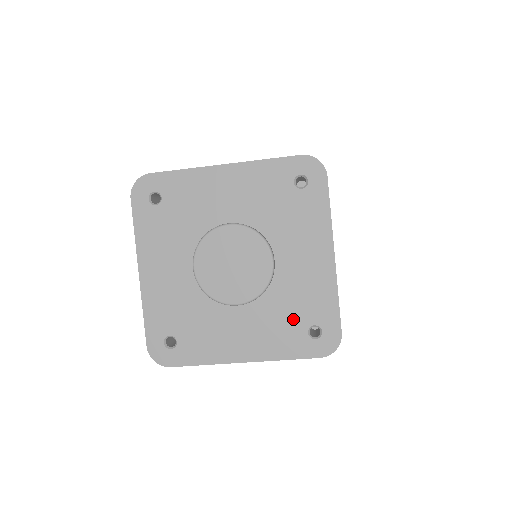
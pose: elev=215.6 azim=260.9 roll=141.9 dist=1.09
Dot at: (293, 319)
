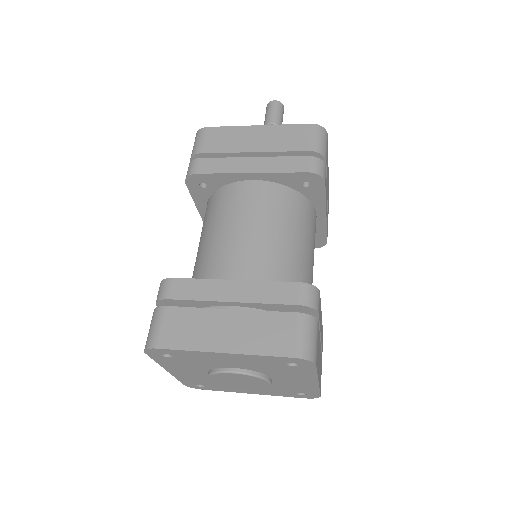
Dot at: (286, 391)
